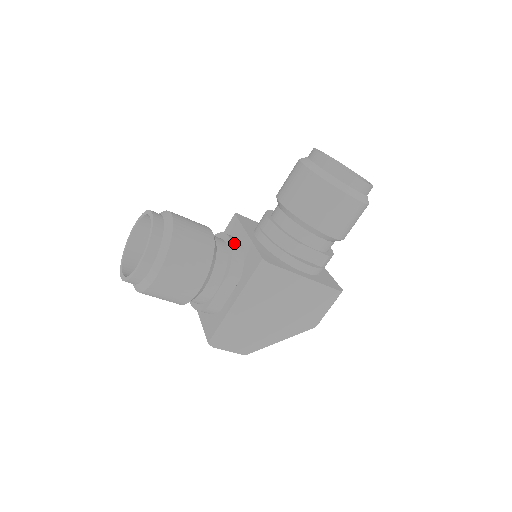
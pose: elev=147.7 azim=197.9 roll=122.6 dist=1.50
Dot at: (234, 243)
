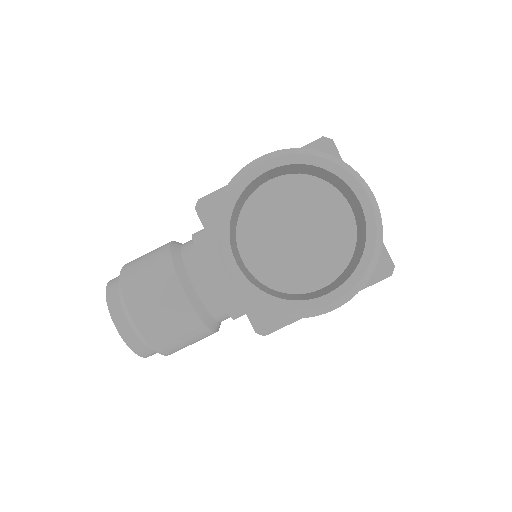
Dot at: (217, 287)
